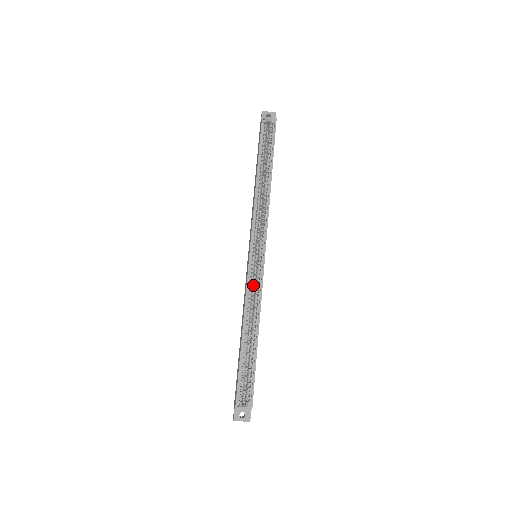
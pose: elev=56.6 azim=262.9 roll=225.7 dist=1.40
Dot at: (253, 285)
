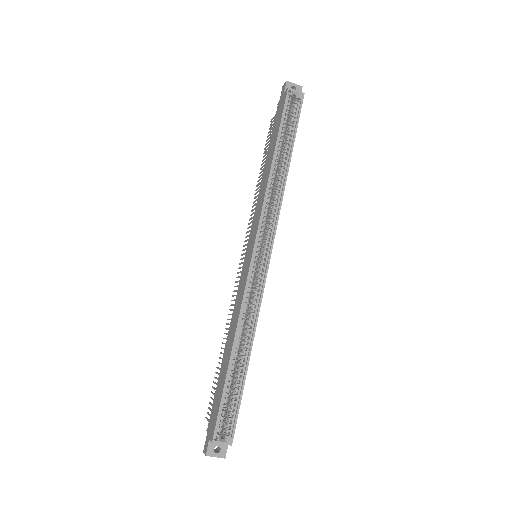
Dot at: occluded
